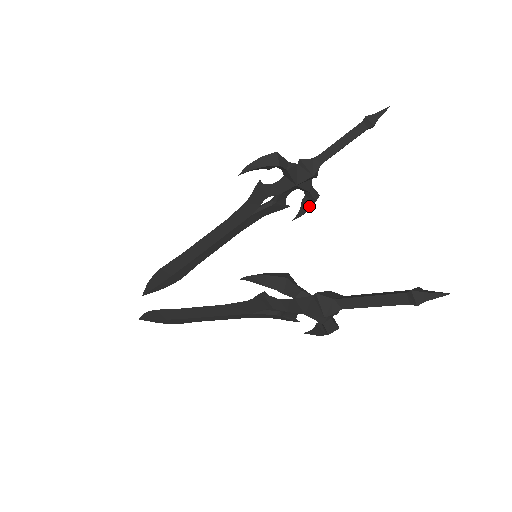
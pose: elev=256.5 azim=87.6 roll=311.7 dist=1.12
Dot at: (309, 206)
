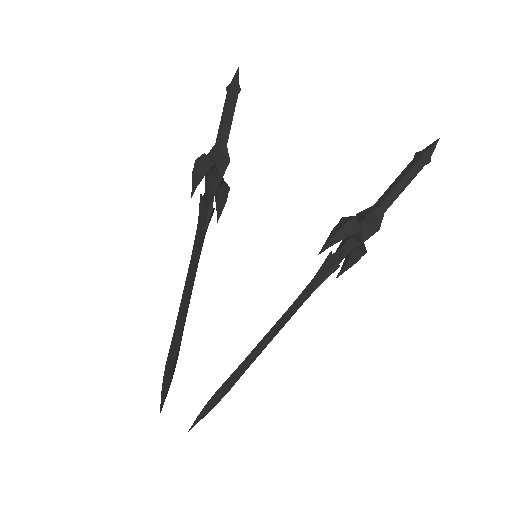
Dot at: (225, 198)
